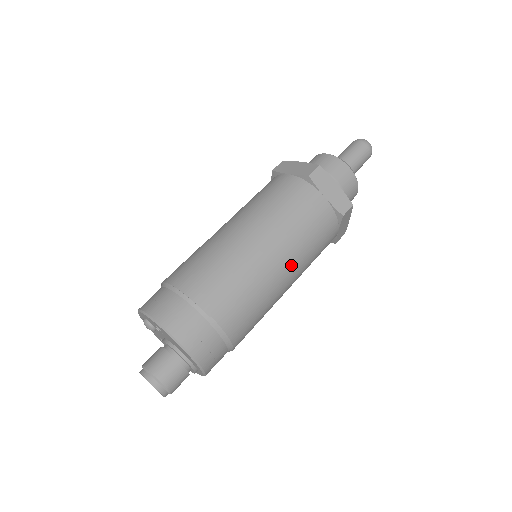
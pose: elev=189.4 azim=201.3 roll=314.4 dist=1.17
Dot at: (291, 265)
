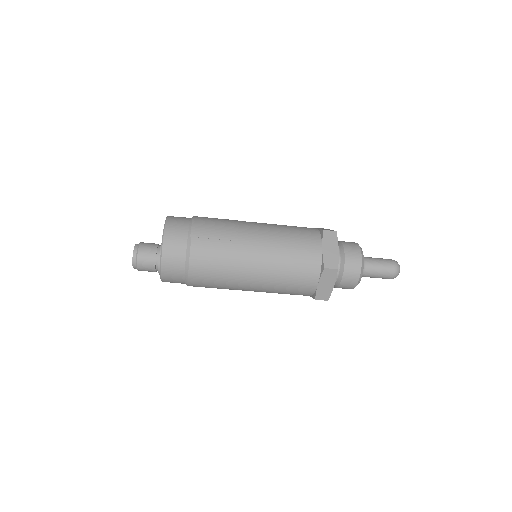
Dot at: (263, 262)
